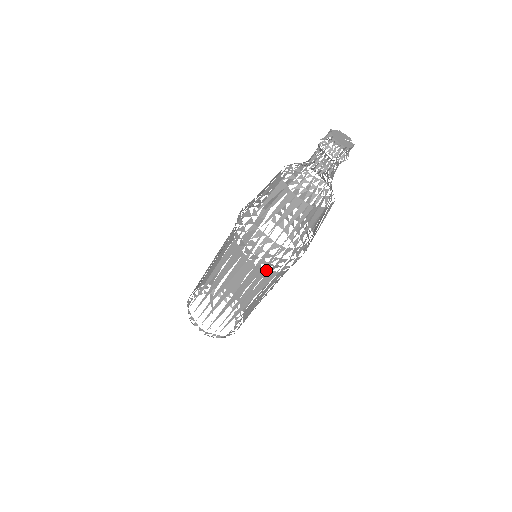
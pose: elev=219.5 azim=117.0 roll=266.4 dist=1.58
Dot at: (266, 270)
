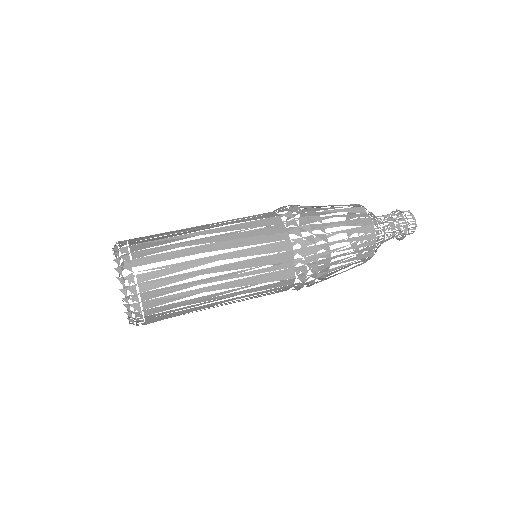
Dot at: (291, 264)
